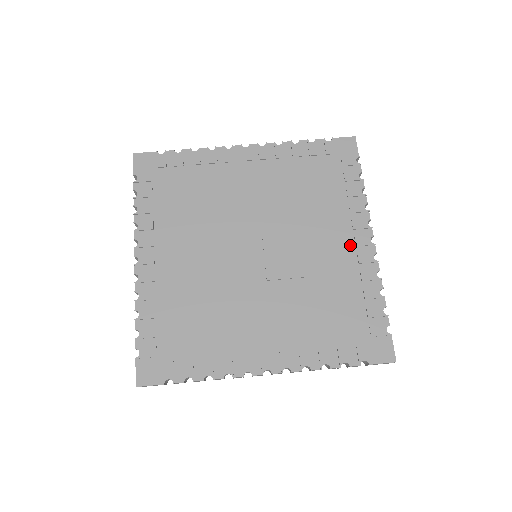
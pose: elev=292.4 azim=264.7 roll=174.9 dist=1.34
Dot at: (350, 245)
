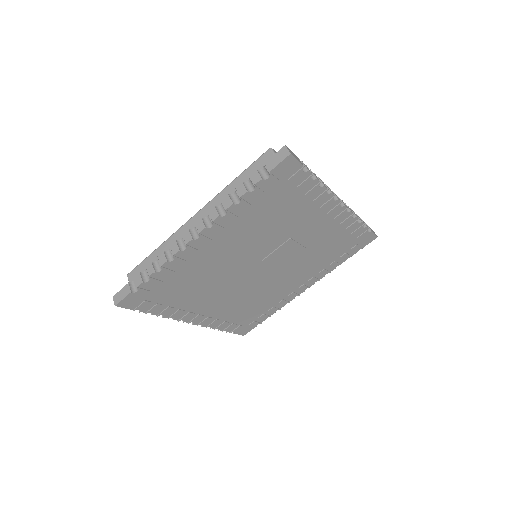
Dot at: (326, 219)
